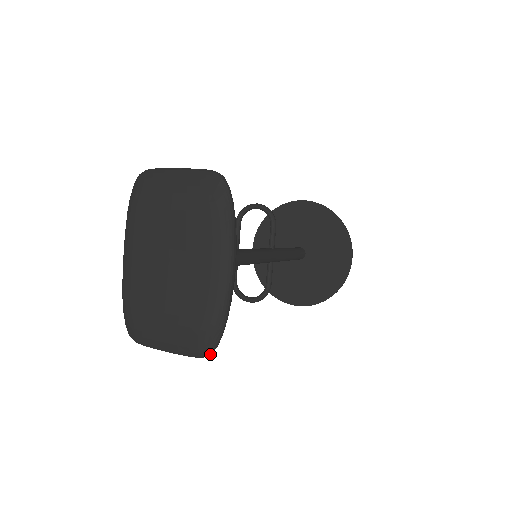
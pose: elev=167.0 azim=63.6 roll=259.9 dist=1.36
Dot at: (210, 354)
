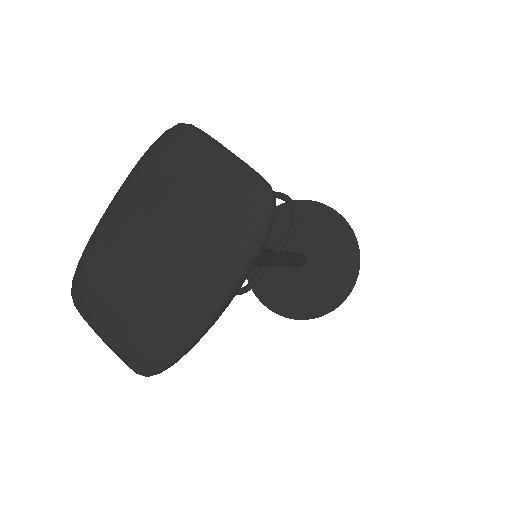
Dot at: (148, 376)
